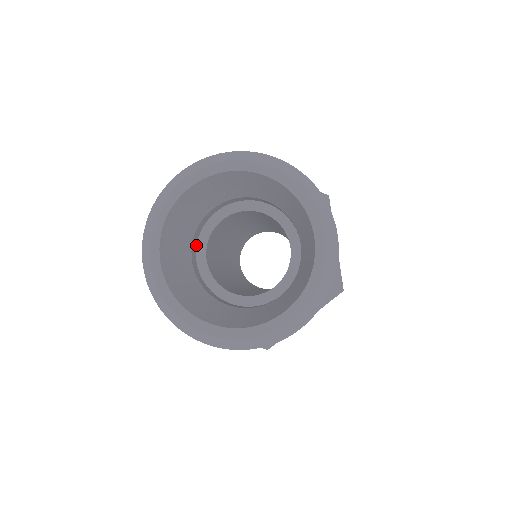
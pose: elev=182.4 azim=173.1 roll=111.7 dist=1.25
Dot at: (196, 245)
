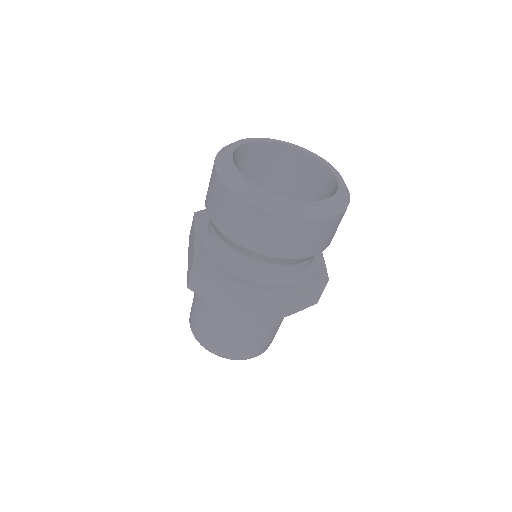
Dot at: occluded
